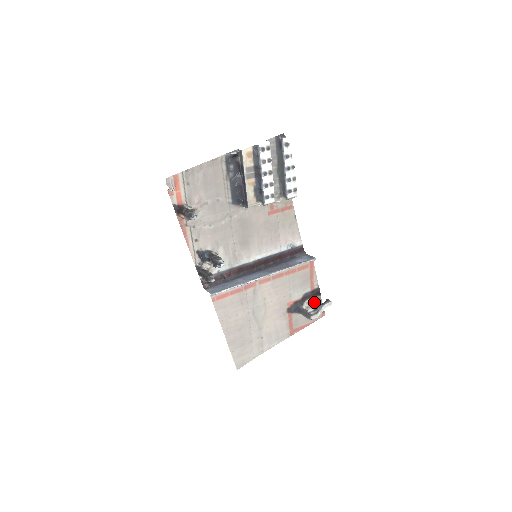
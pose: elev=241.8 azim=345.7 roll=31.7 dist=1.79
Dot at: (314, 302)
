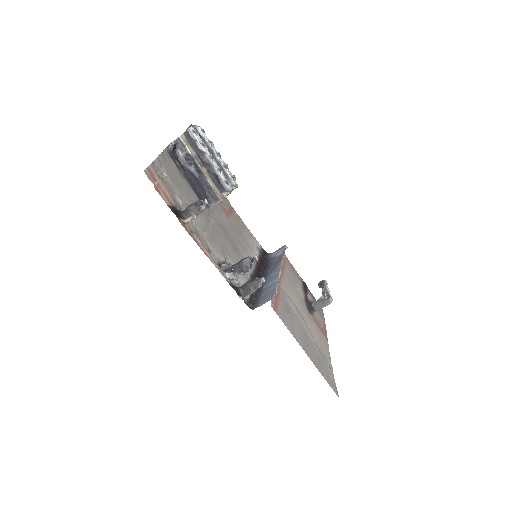
Dot at: (311, 297)
